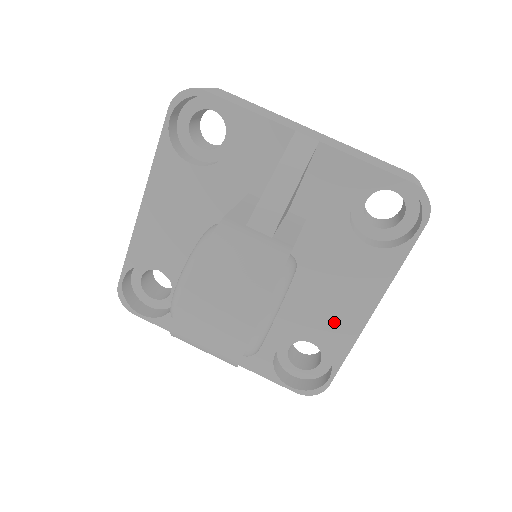
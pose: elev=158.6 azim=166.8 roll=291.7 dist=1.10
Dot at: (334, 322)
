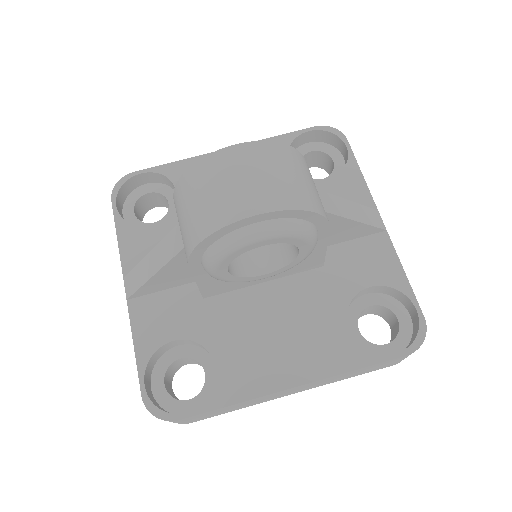
Dot at: (254, 363)
